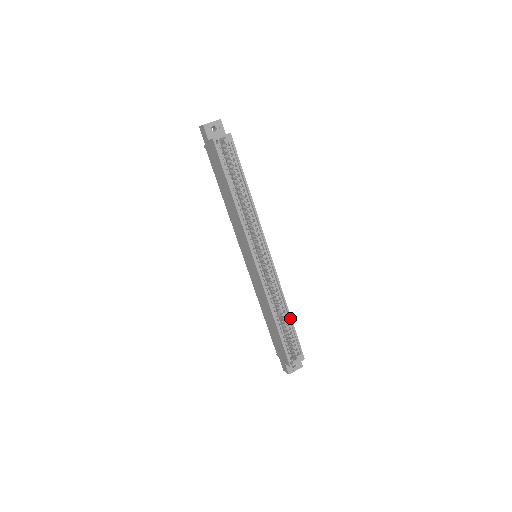
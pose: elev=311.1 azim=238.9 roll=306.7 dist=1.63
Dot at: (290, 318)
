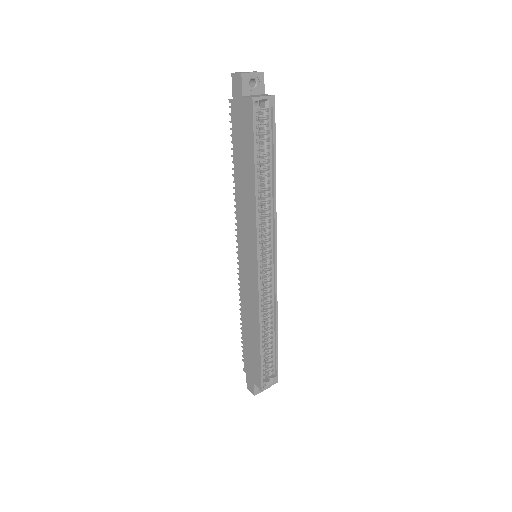
Dot at: (276, 336)
